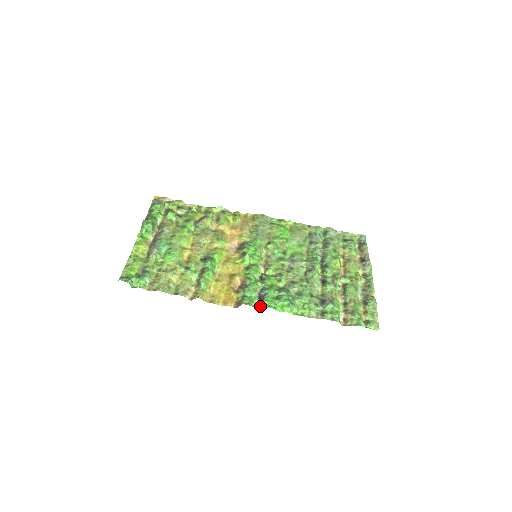
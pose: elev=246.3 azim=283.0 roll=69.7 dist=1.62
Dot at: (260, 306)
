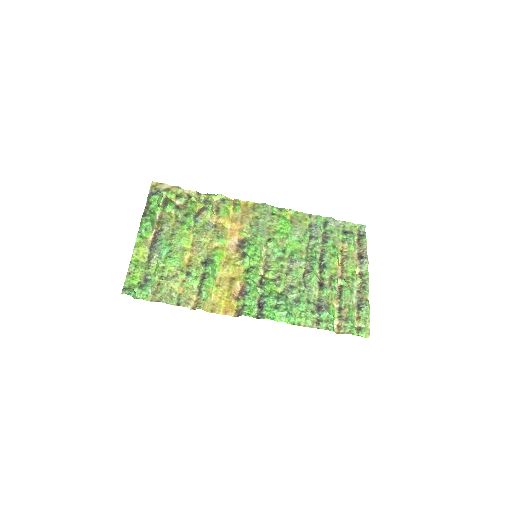
Dot at: (259, 316)
